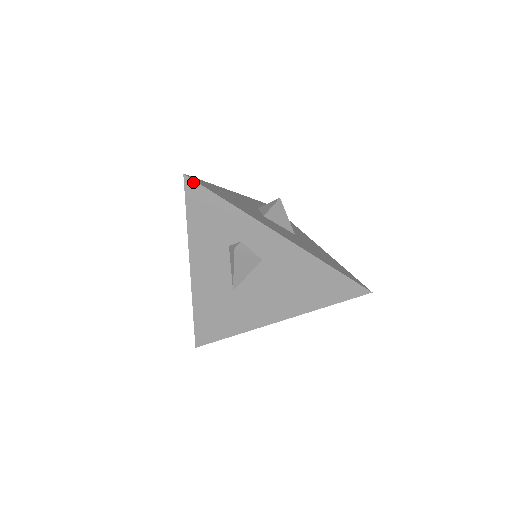
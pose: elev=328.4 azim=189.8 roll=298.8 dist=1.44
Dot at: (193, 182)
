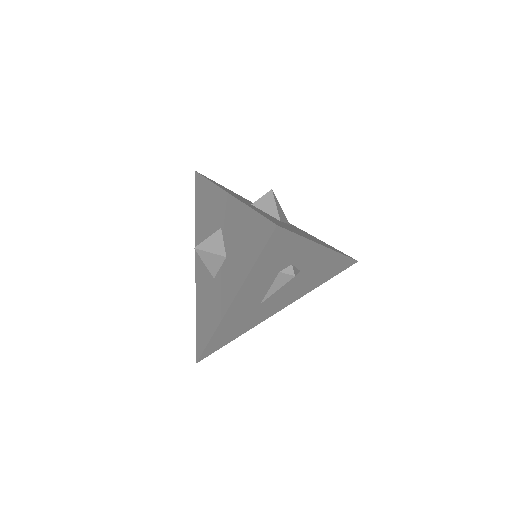
Dot at: (282, 230)
